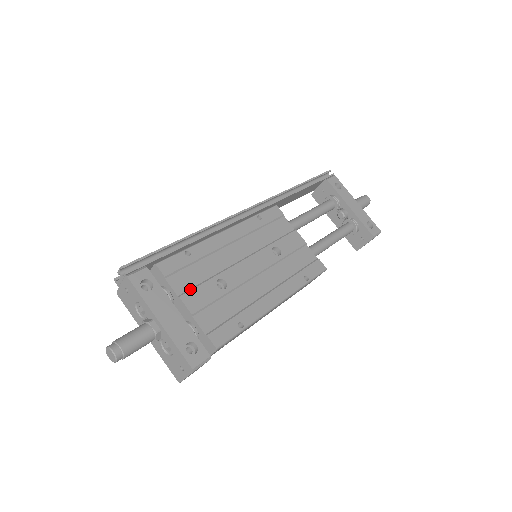
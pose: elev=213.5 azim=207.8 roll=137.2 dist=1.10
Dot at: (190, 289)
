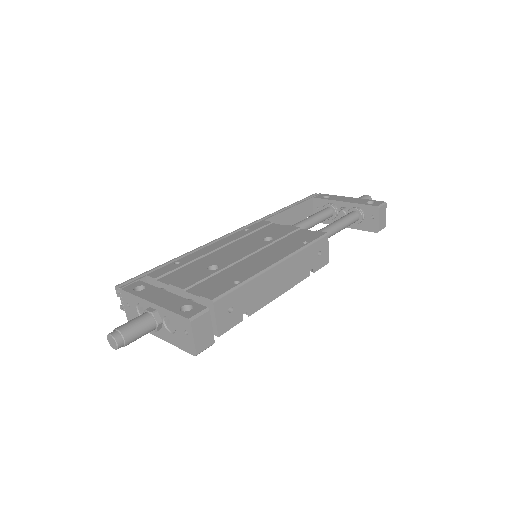
Dot at: (181, 278)
